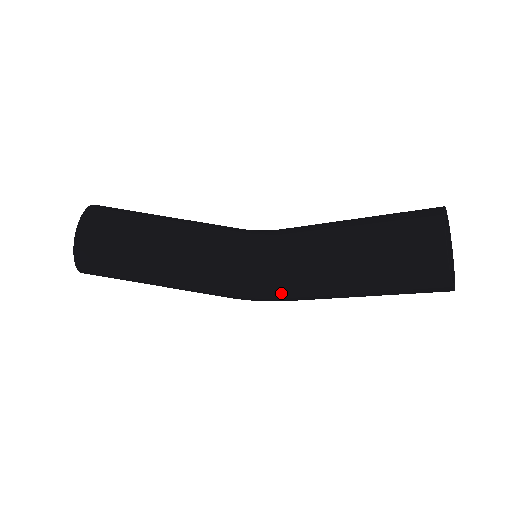
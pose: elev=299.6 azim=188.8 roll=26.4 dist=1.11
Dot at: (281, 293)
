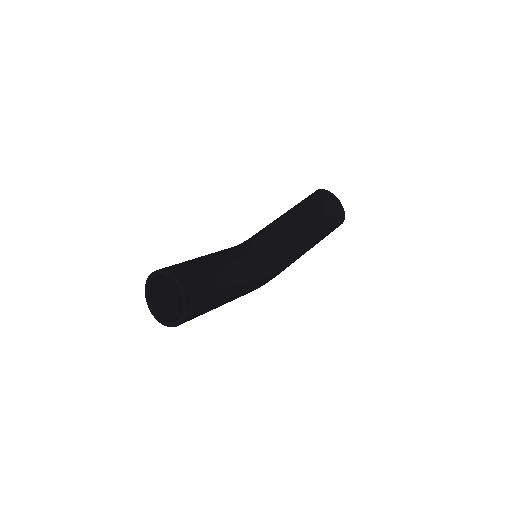
Dot at: (283, 267)
